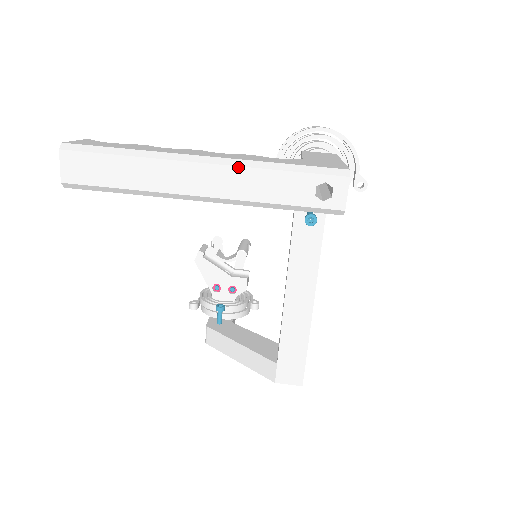
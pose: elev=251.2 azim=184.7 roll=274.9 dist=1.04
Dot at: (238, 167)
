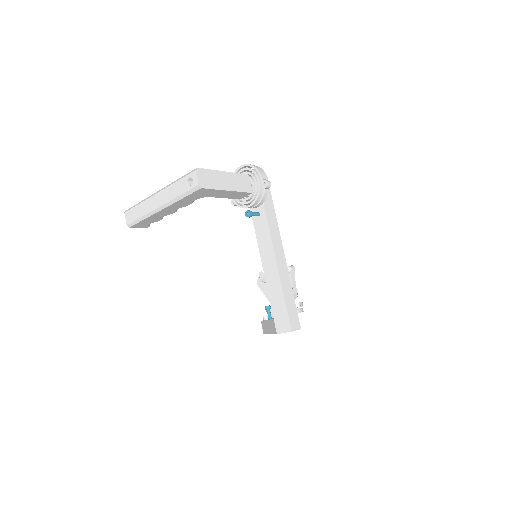
Dot at: (166, 188)
